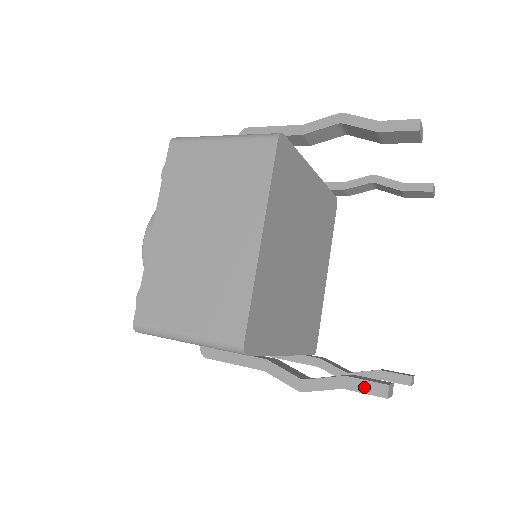
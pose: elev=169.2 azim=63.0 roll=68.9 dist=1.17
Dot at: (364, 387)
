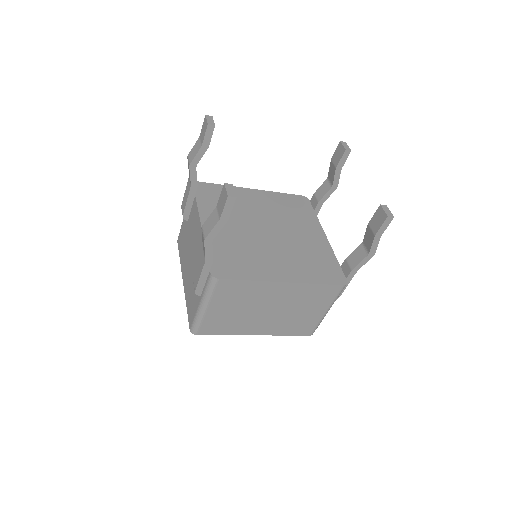
Dot at: occluded
